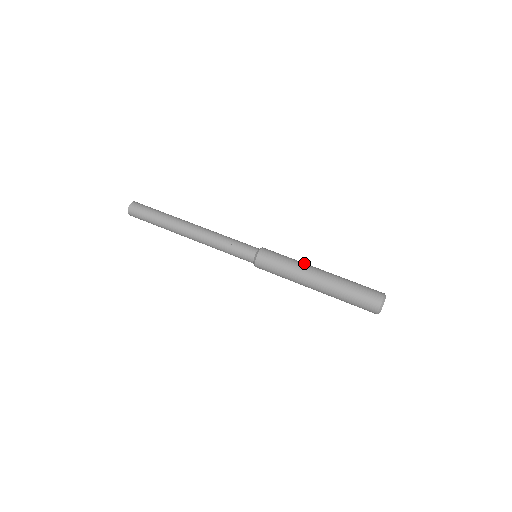
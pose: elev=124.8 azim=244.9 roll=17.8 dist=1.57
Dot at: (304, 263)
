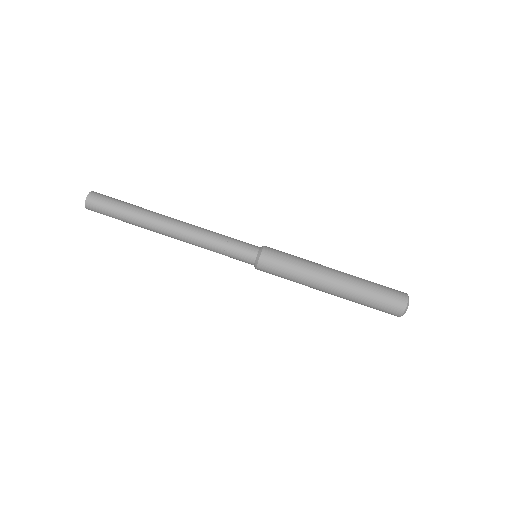
Dot at: (314, 267)
